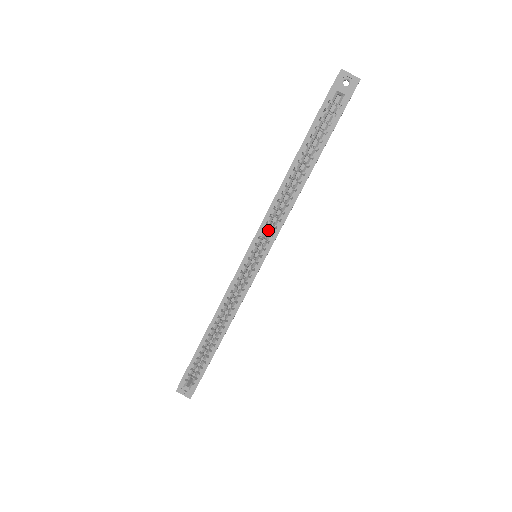
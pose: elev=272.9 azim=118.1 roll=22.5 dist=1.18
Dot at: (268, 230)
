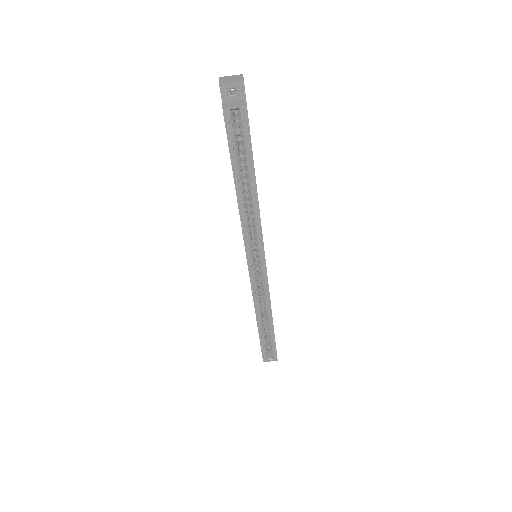
Dot at: (252, 238)
